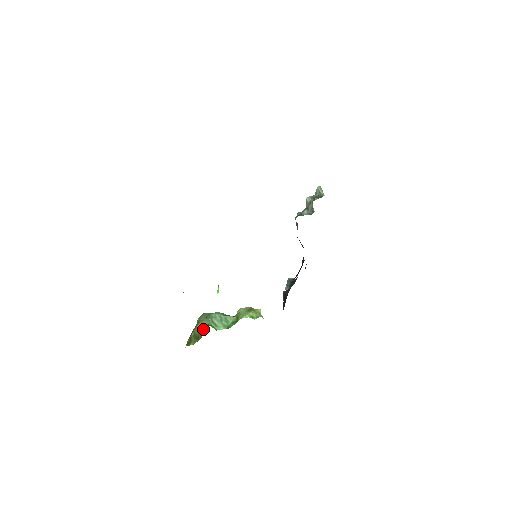
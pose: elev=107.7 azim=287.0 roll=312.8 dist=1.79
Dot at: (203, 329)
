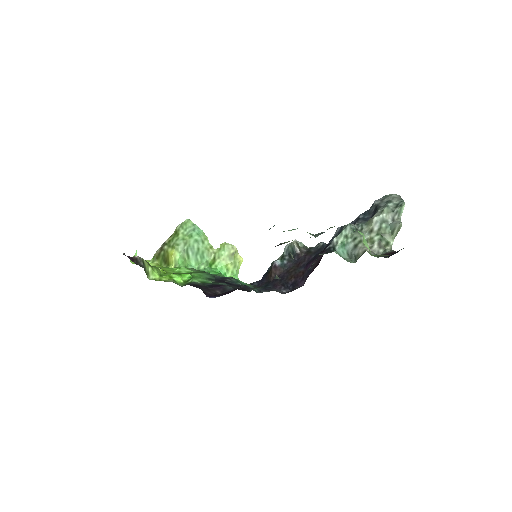
Dot at: (172, 264)
